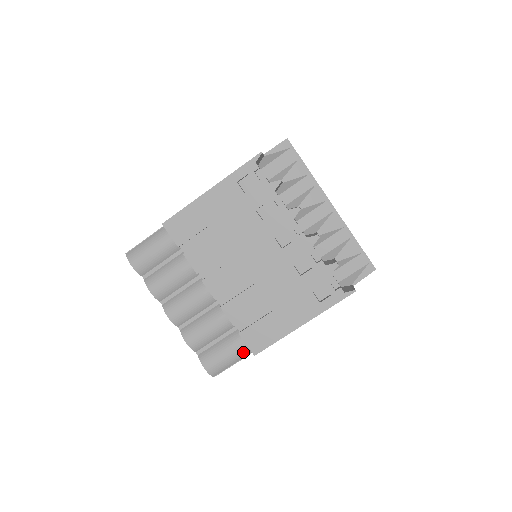
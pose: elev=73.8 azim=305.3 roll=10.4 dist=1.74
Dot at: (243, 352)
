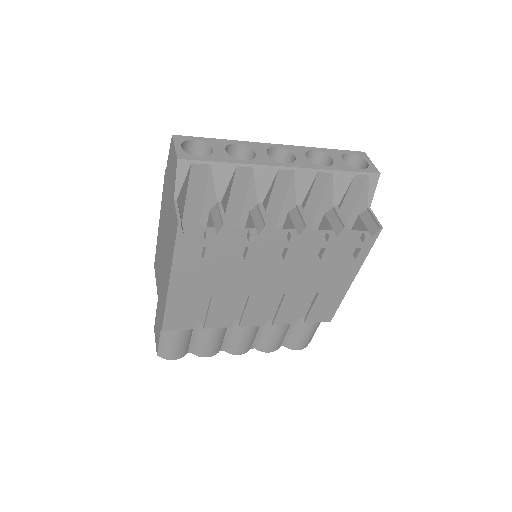
Dot at: (318, 323)
